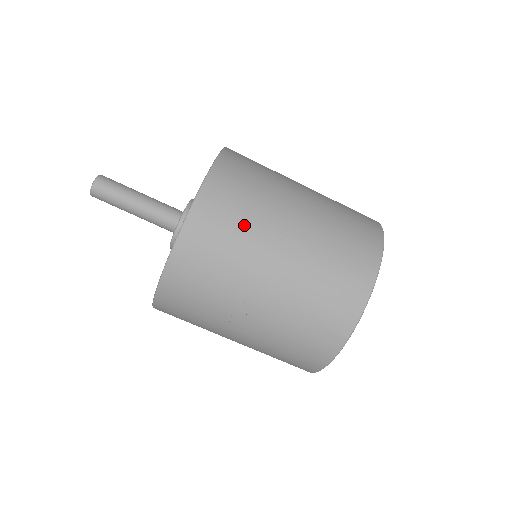
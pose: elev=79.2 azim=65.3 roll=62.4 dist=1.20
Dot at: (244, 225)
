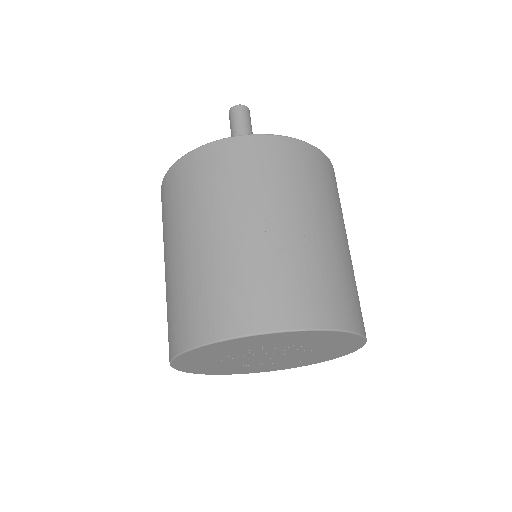
Dot at: (329, 194)
